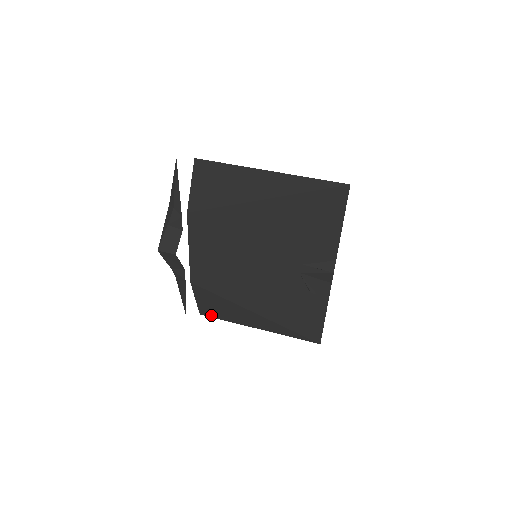
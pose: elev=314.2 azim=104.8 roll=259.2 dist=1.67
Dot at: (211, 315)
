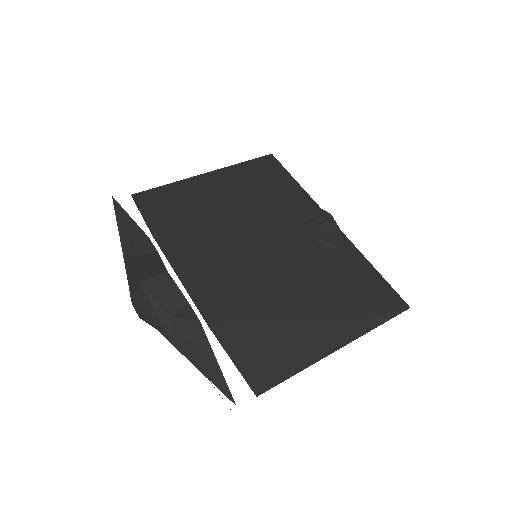
Dot at: (272, 381)
